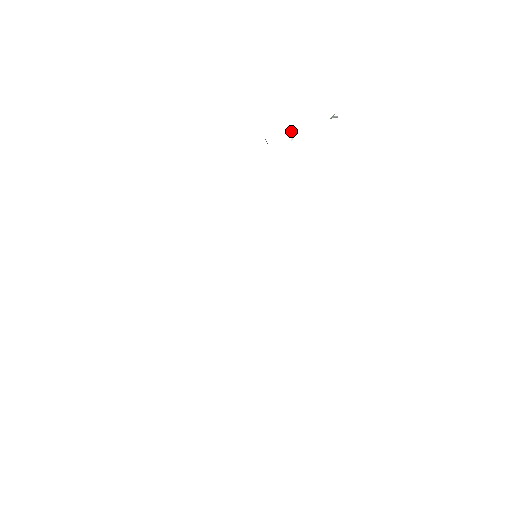
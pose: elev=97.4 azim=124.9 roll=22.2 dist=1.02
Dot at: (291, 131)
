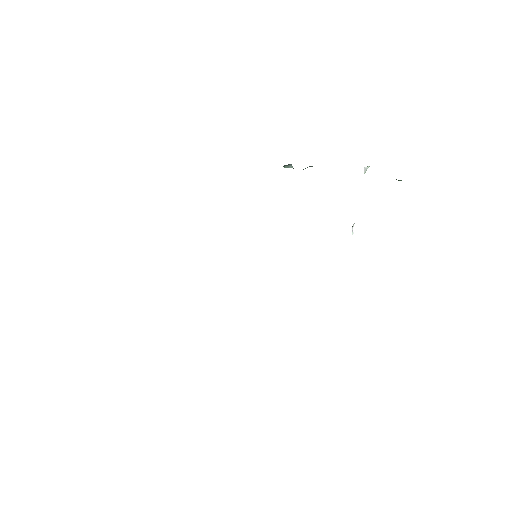
Dot at: (352, 226)
